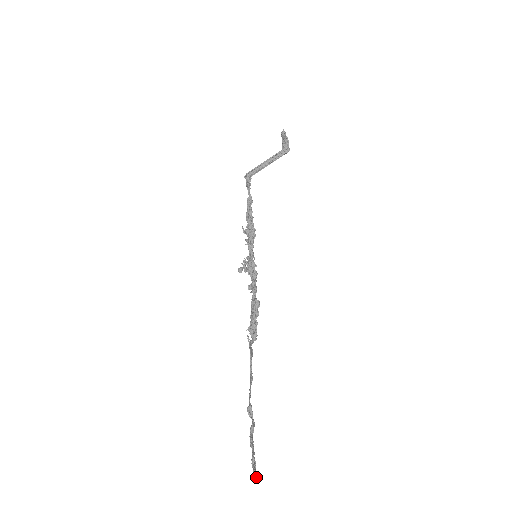
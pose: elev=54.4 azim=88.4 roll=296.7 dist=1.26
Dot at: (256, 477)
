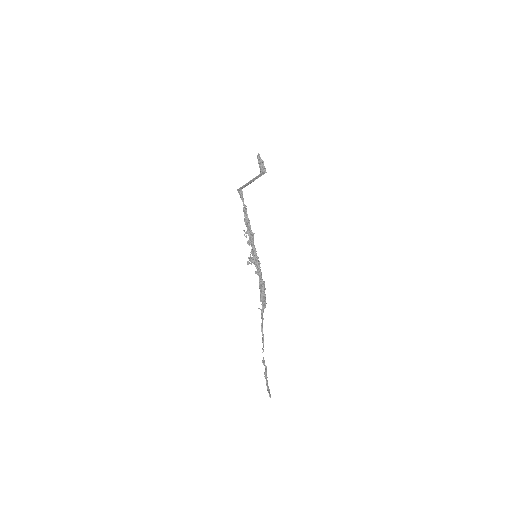
Dot at: (270, 397)
